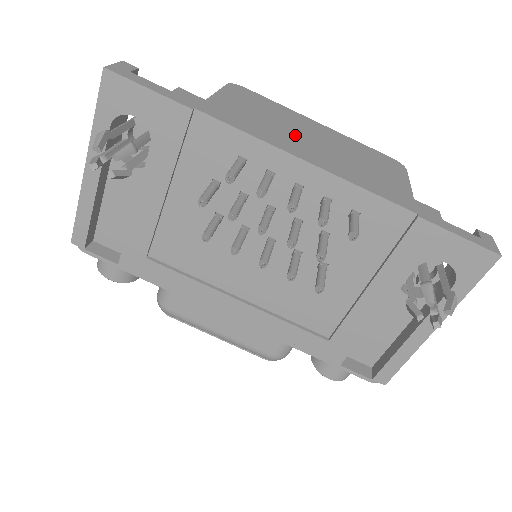
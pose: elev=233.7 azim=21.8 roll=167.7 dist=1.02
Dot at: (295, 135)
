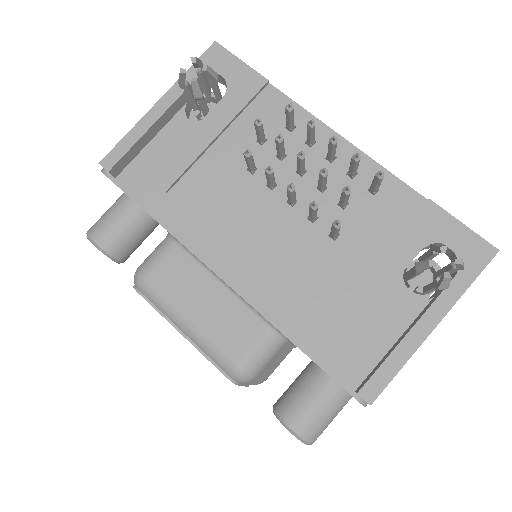
Dot at: occluded
